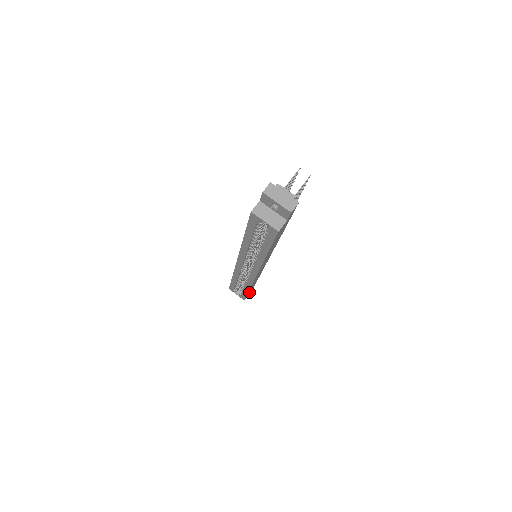
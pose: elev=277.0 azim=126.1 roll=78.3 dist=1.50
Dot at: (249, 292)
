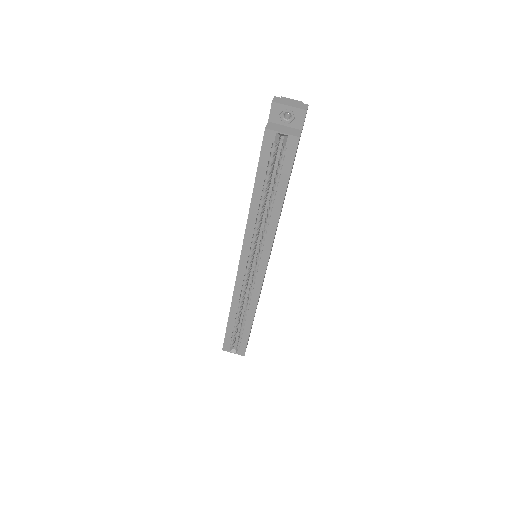
Dot at: occluded
